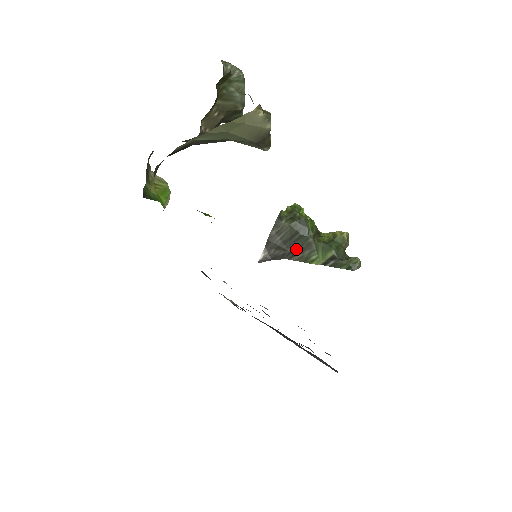
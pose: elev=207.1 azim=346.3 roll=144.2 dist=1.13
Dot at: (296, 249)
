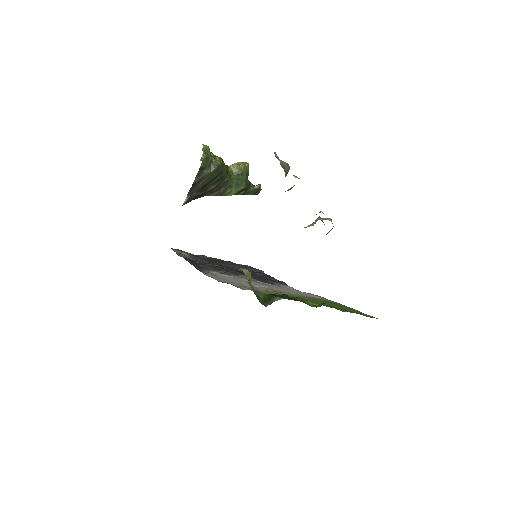
Dot at: (214, 188)
